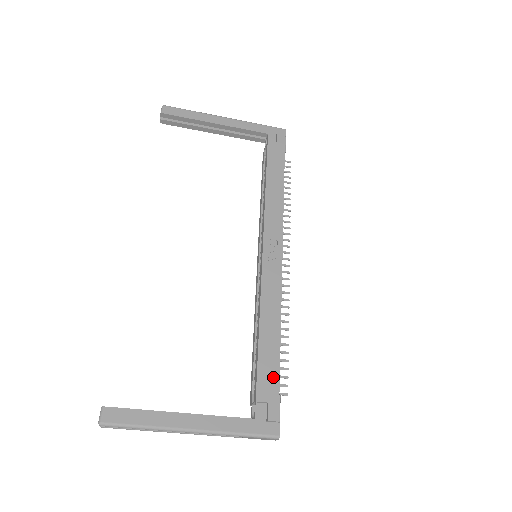
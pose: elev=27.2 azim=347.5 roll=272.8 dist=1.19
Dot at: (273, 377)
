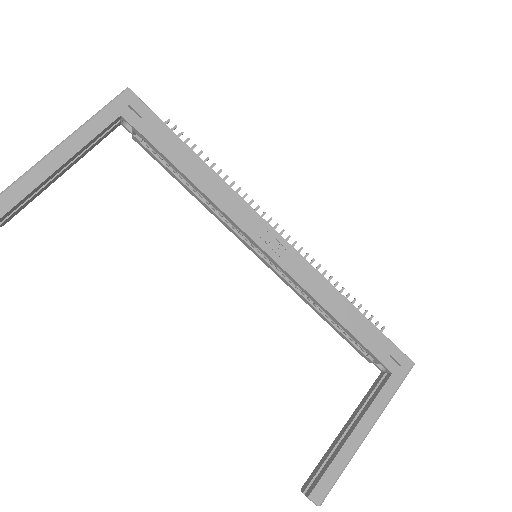
Dot at: (375, 335)
